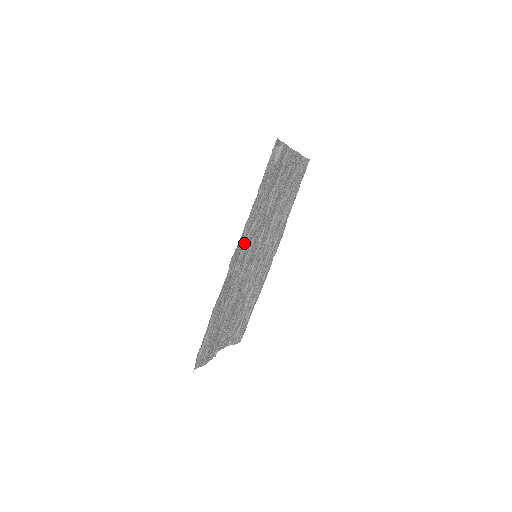
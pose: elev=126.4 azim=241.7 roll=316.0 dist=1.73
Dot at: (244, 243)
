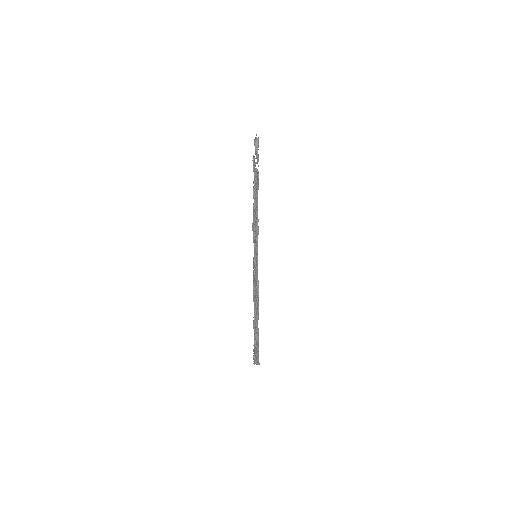
Dot at: occluded
